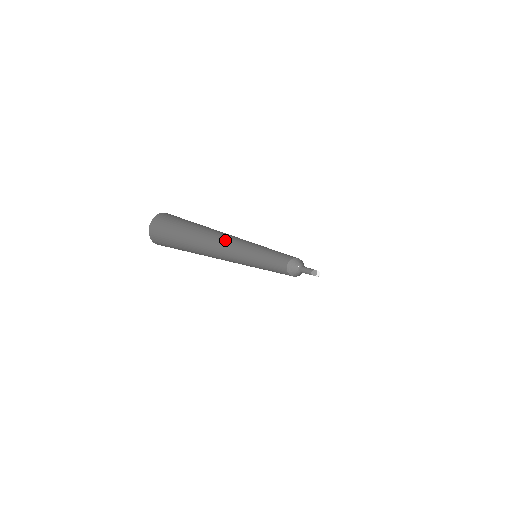
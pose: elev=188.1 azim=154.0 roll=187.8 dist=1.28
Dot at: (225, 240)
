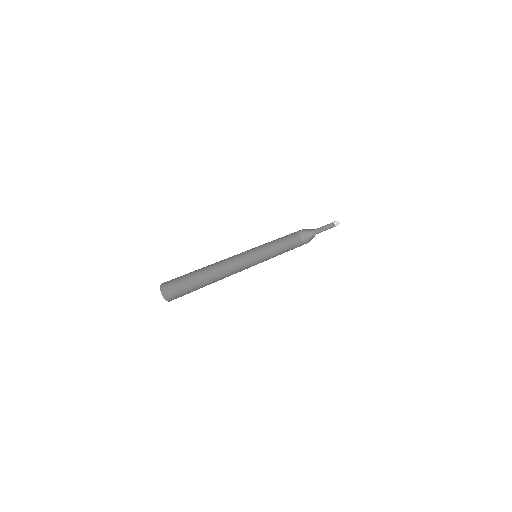
Dot at: occluded
